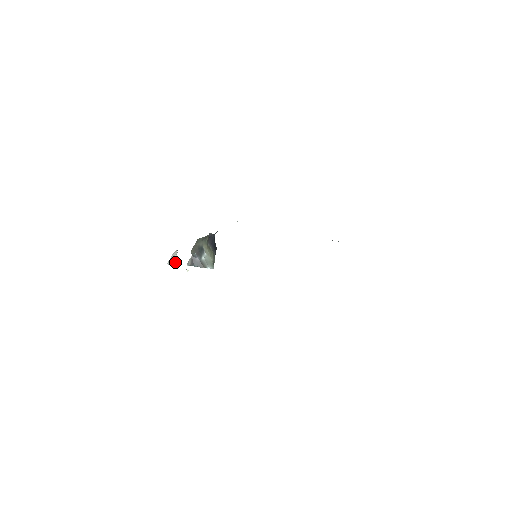
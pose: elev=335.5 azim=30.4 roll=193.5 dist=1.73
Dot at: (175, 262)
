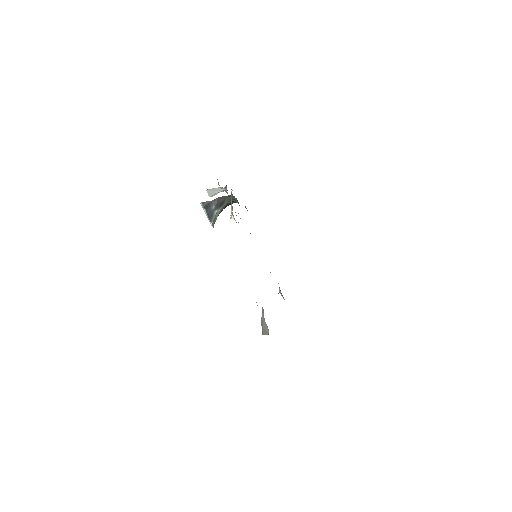
Dot at: (212, 195)
